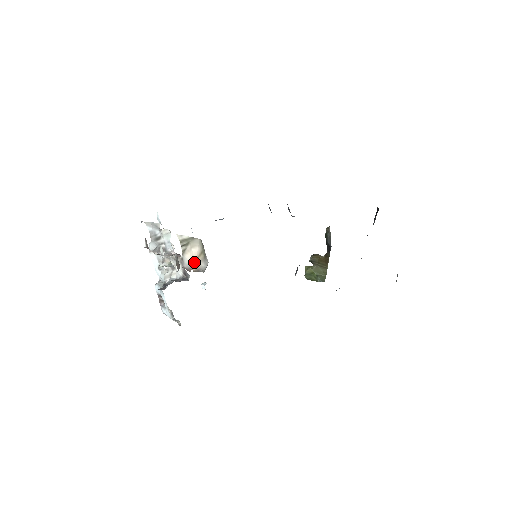
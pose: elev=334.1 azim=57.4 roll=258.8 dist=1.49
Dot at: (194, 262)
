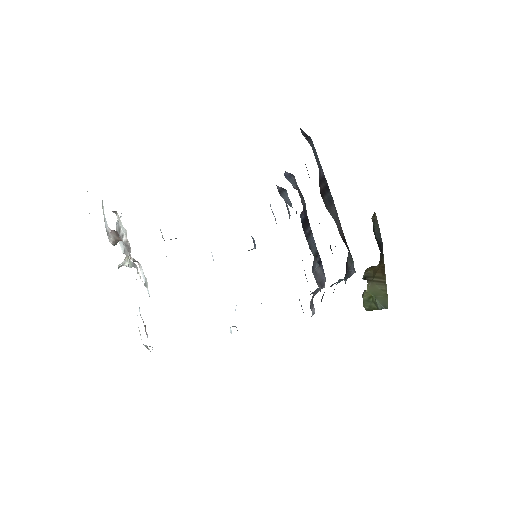
Dot at: occluded
